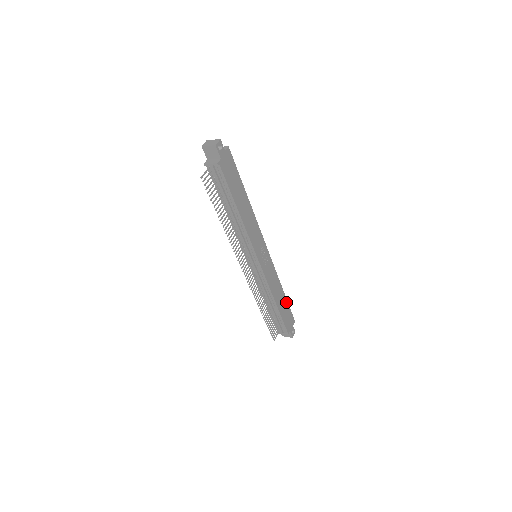
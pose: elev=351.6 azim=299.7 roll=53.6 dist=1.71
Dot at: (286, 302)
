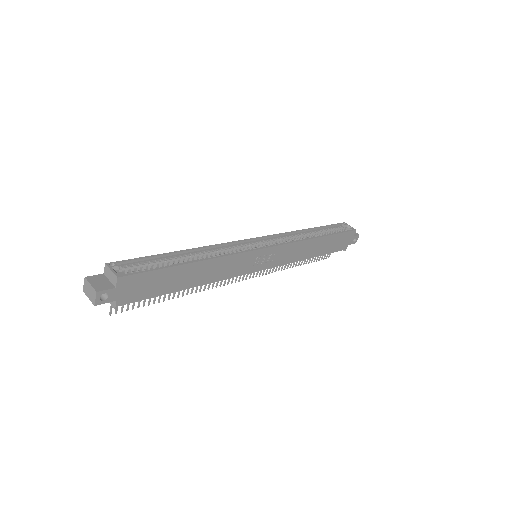
Dot at: (331, 237)
